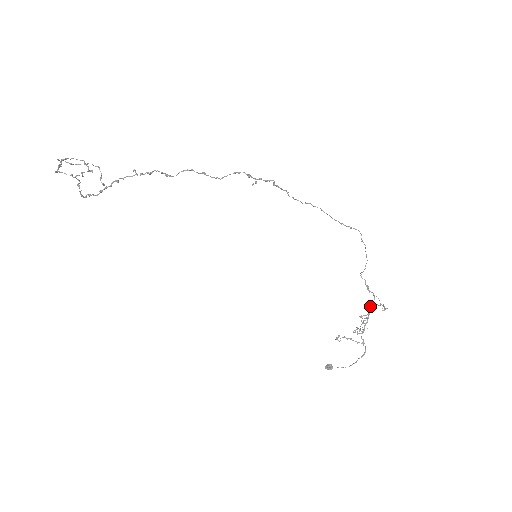
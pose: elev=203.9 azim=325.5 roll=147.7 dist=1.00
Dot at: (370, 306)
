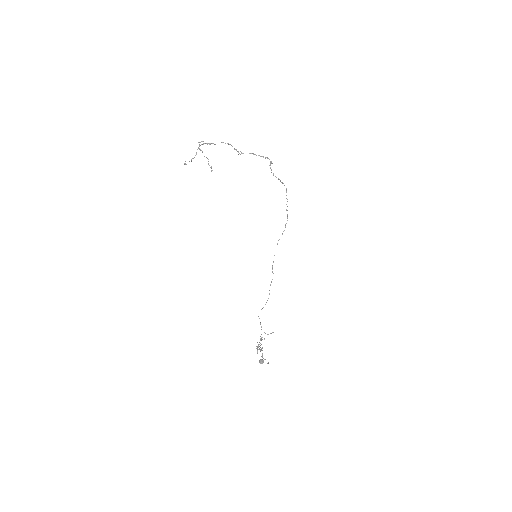
Dot at: (260, 336)
